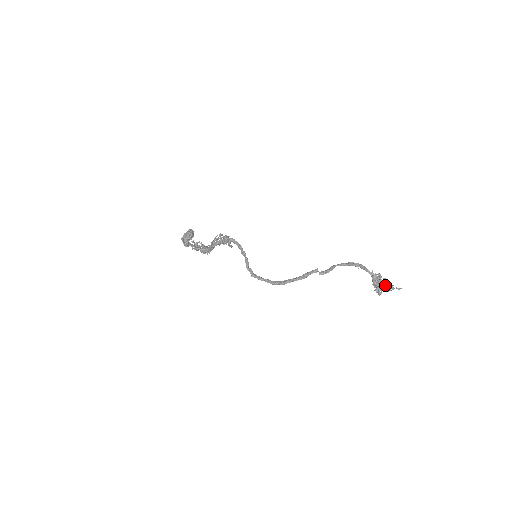
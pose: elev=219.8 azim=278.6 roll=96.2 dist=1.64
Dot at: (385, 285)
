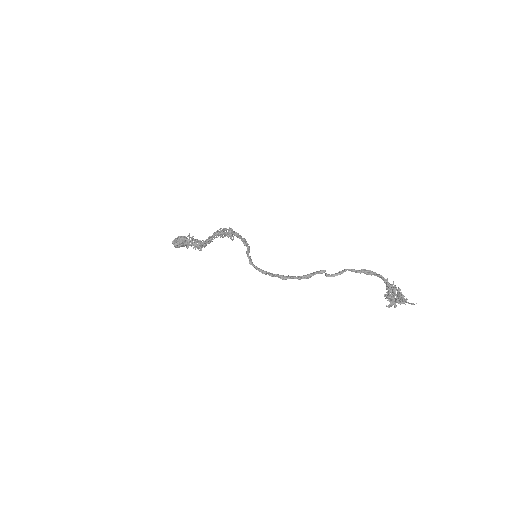
Dot at: (399, 295)
